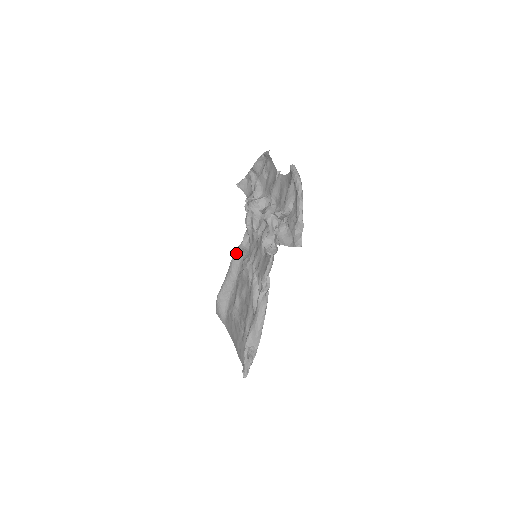
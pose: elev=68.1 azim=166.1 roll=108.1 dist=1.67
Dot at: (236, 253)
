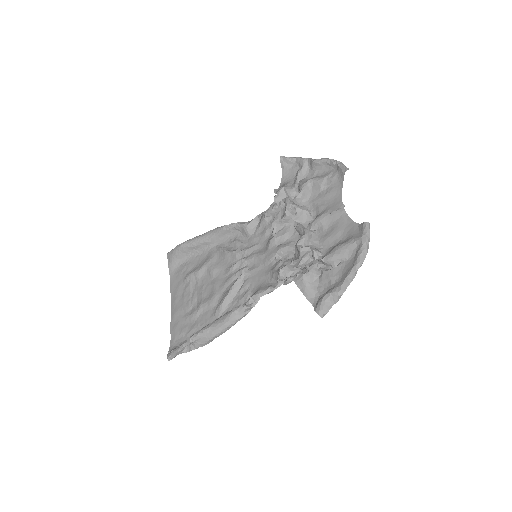
Dot at: (233, 226)
